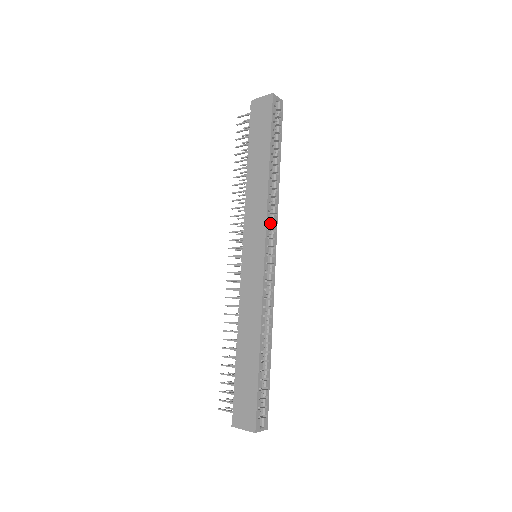
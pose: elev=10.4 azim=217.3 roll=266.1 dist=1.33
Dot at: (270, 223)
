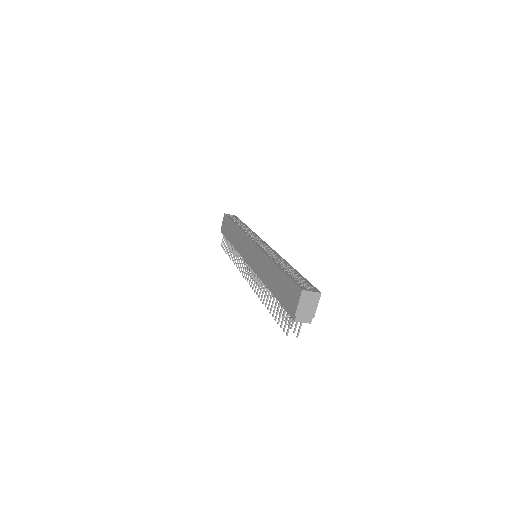
Dot at: occluded
